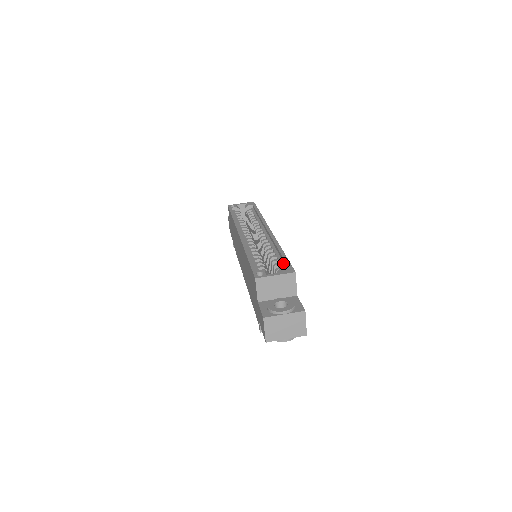
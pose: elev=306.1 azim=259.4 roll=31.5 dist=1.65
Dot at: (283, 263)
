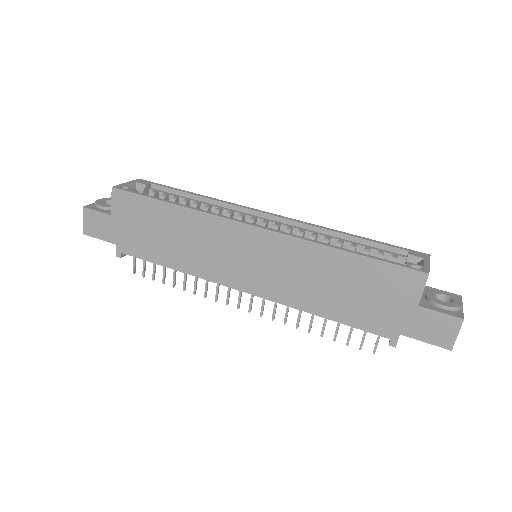
Dot at: (384, 250)
